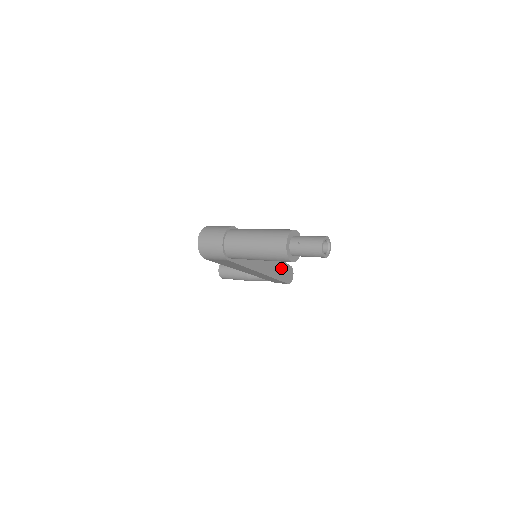
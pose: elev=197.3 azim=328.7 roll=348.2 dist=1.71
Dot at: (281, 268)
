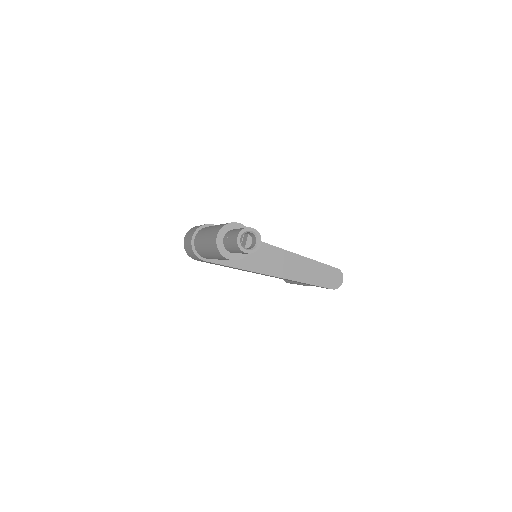
Dot at: (314, 270)
